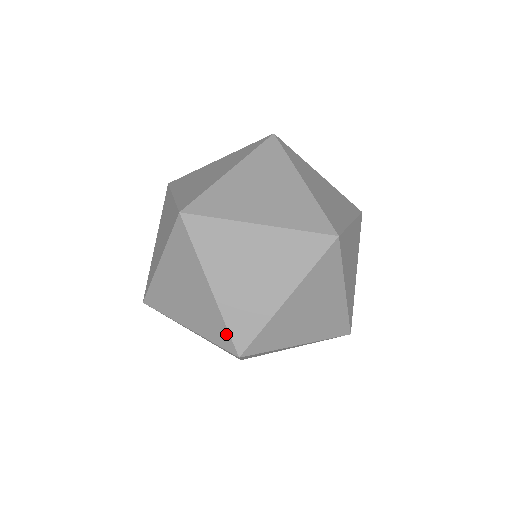
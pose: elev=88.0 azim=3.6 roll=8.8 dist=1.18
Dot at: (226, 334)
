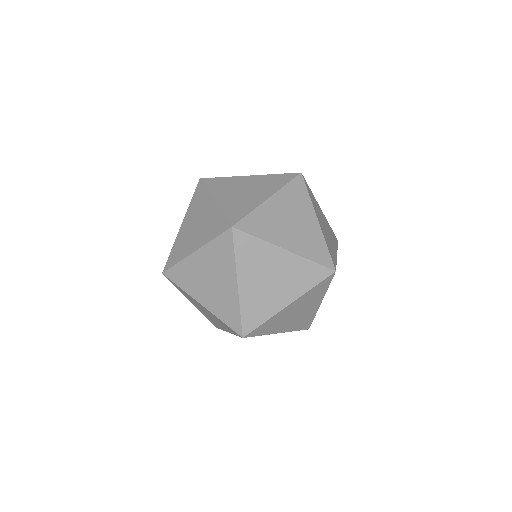
Dot at: (223, 220)
